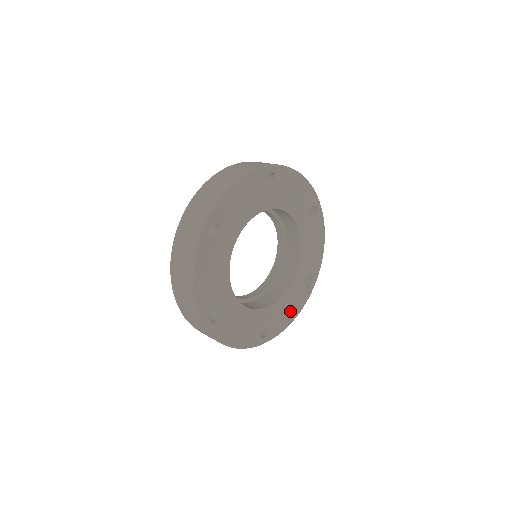
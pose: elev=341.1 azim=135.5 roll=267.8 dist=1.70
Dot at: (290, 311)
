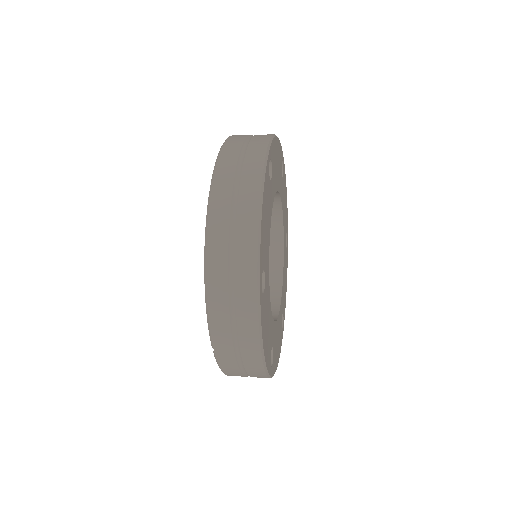
Dot at: (277, 348)
